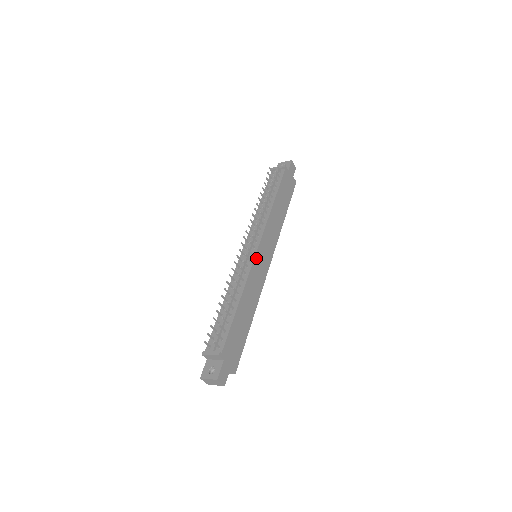
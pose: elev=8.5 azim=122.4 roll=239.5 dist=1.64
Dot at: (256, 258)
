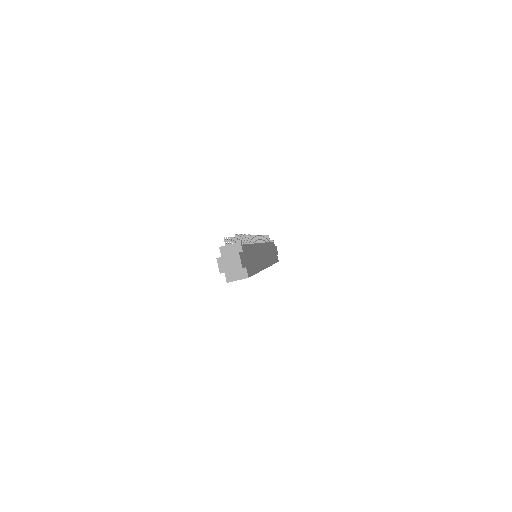
Dot at: (260, 245)
